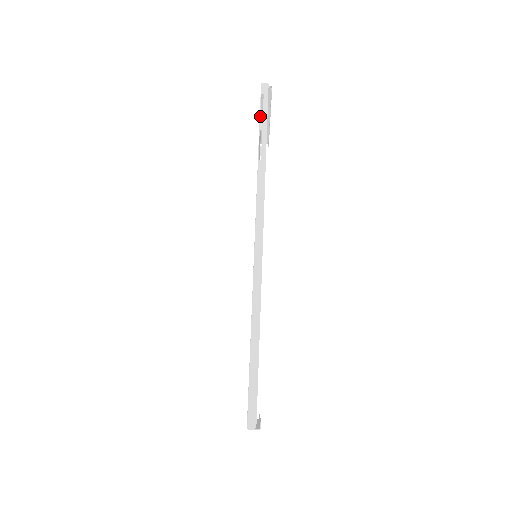
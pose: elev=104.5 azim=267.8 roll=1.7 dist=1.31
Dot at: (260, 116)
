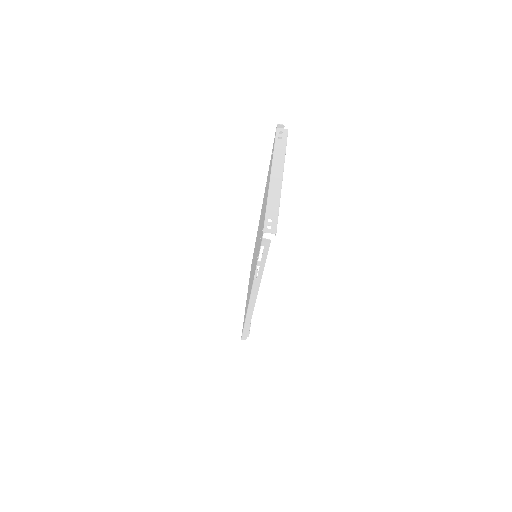
Dot at: occluded
